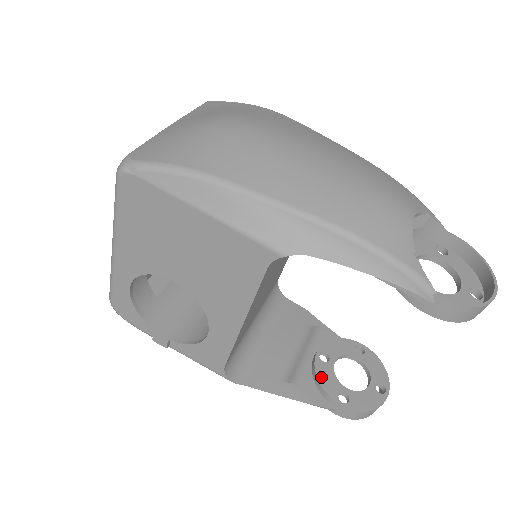
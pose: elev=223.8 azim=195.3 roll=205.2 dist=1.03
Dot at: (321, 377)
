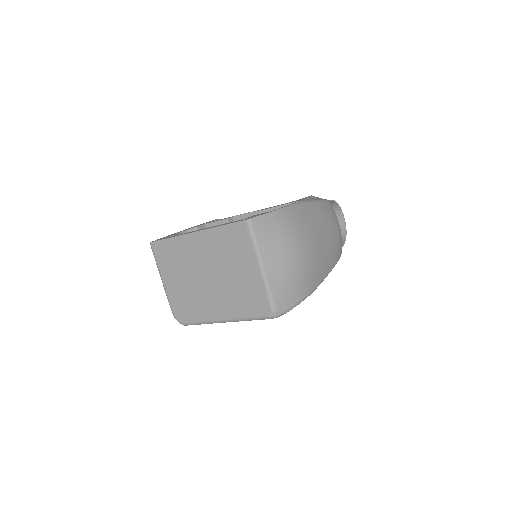
Dot at: occluded
